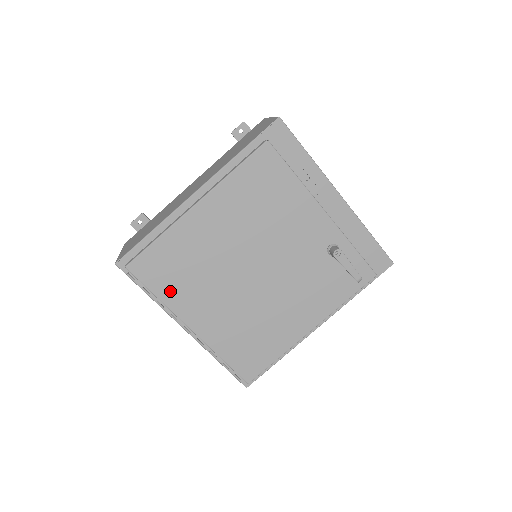
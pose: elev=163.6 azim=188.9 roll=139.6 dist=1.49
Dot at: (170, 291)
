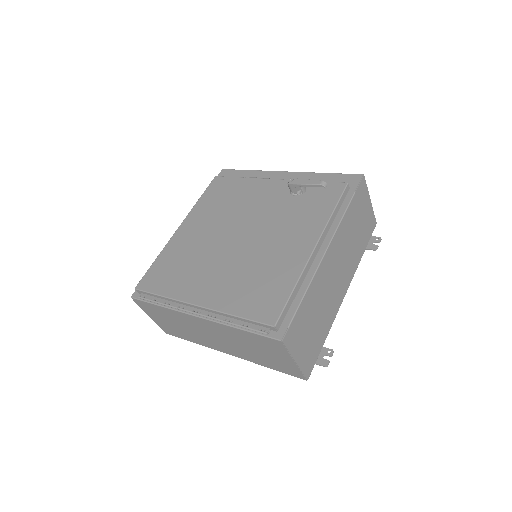
Dot at: (172, 286)
